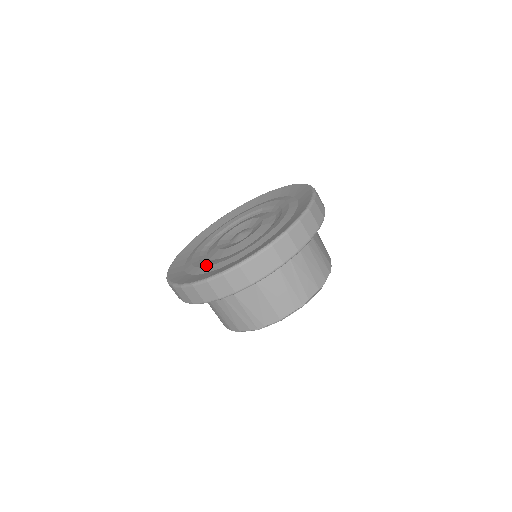
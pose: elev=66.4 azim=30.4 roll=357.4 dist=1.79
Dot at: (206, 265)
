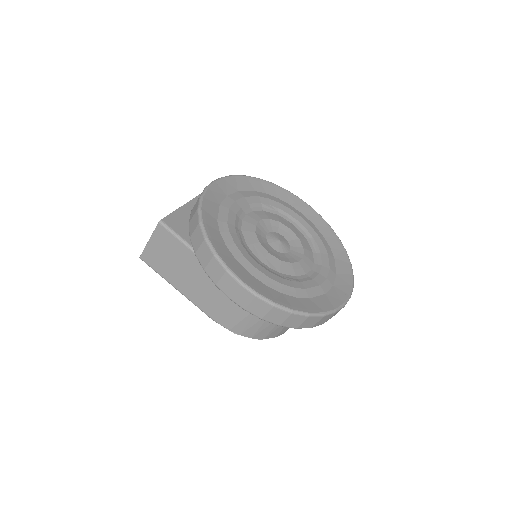
Dot at: (300, 286)
